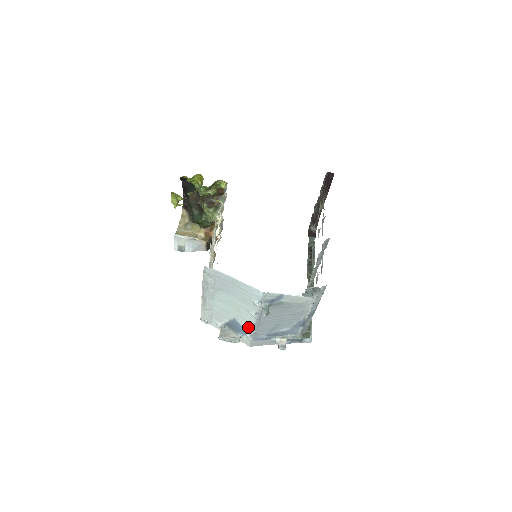
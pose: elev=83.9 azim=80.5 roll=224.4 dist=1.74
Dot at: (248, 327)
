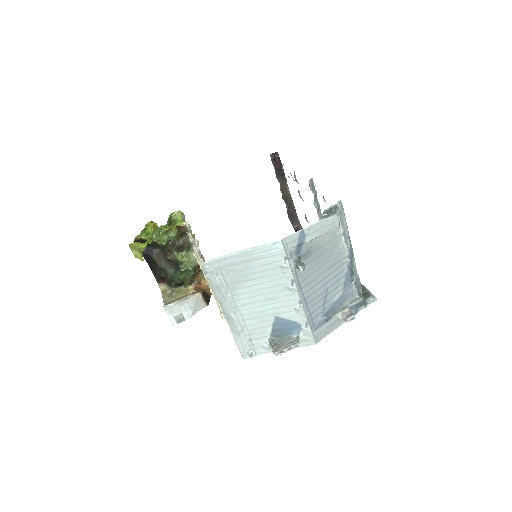
Dot at: (296, 314)
